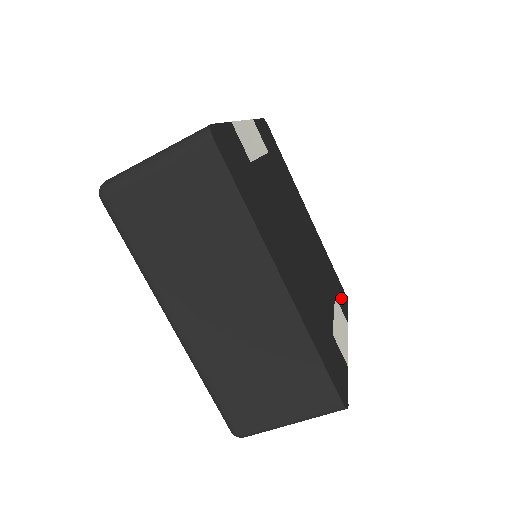
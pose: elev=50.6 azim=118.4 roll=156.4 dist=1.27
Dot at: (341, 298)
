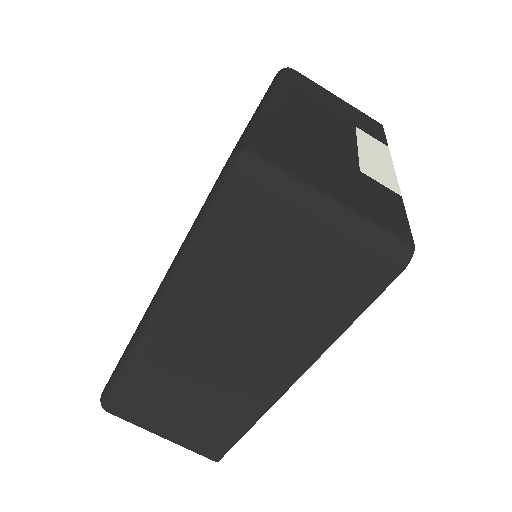
Dot at: occluded
